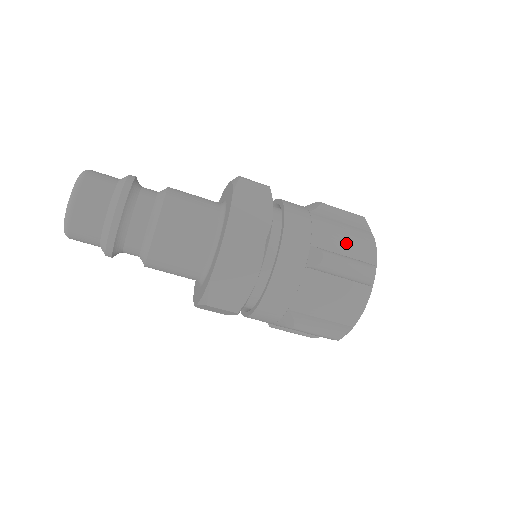
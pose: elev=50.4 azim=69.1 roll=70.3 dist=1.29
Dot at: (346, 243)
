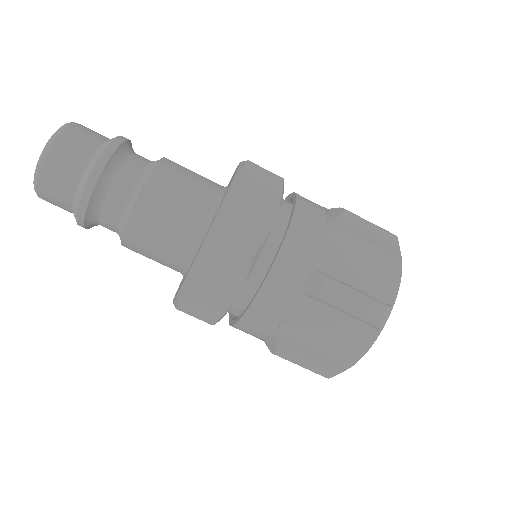
Dot at: occluded
